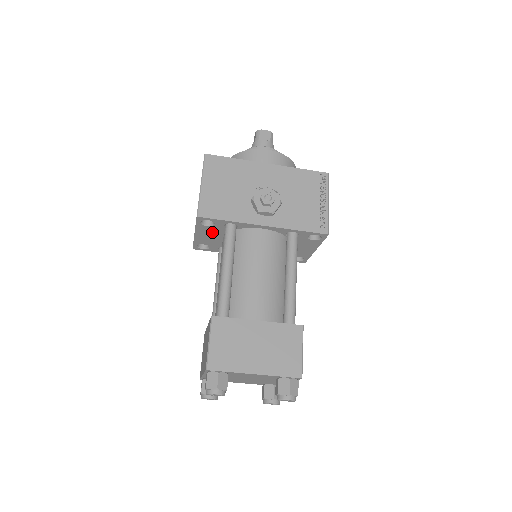
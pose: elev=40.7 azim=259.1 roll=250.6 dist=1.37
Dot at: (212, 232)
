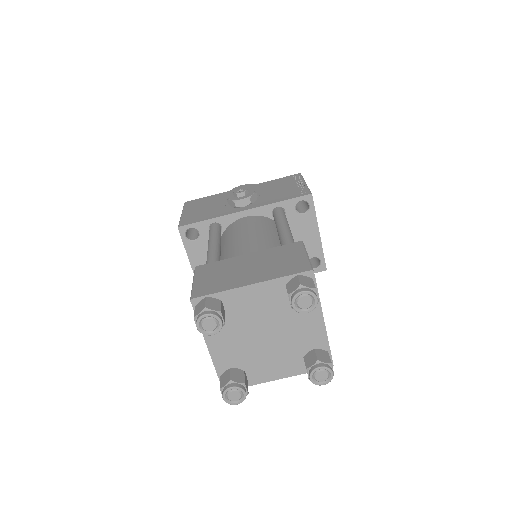
Dot at: (205, 251)
